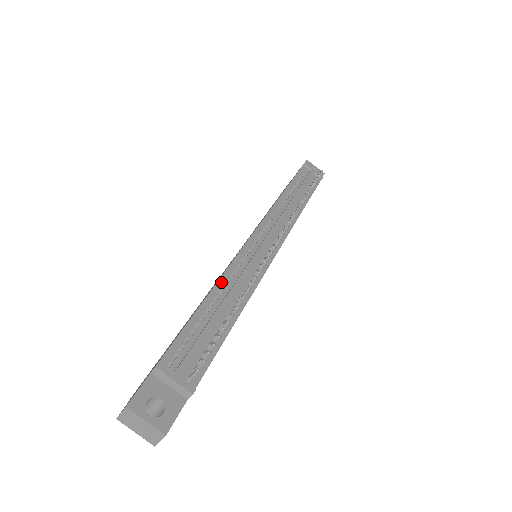
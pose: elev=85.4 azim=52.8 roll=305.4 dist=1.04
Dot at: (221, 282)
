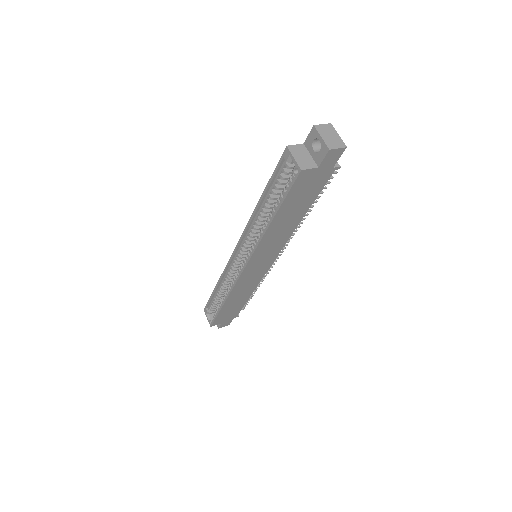
Dot at: occluded
